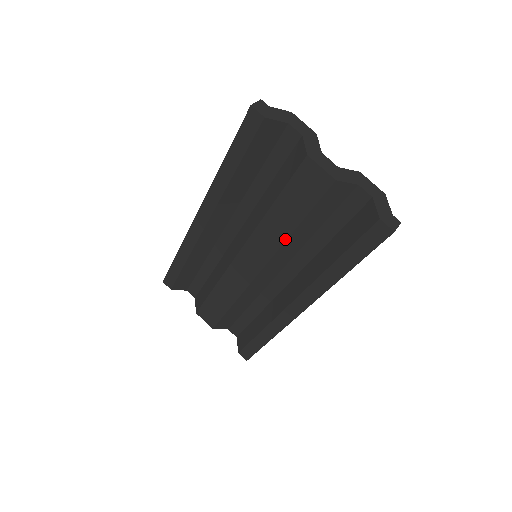
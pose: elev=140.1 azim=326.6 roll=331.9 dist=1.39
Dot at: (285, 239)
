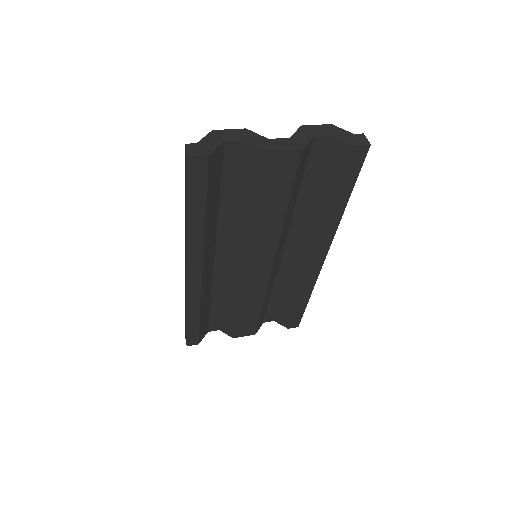
Dot at: (282, 224)
